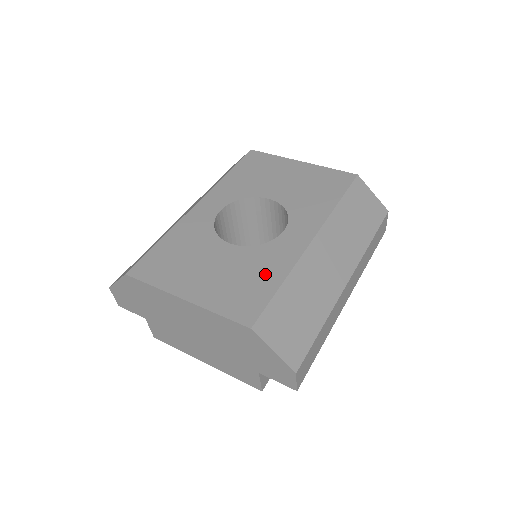
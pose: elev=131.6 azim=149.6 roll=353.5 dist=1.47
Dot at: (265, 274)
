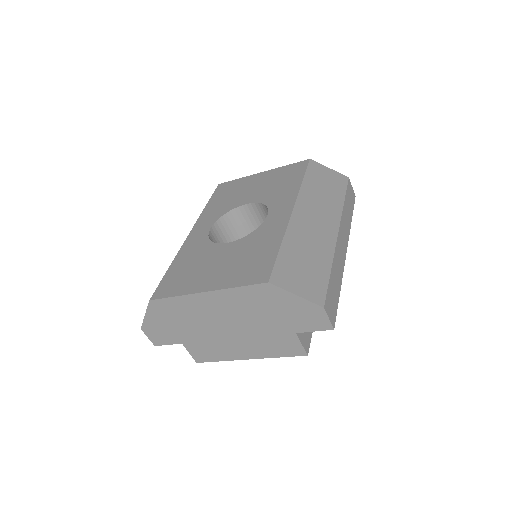
Dot at: (264, 246)
